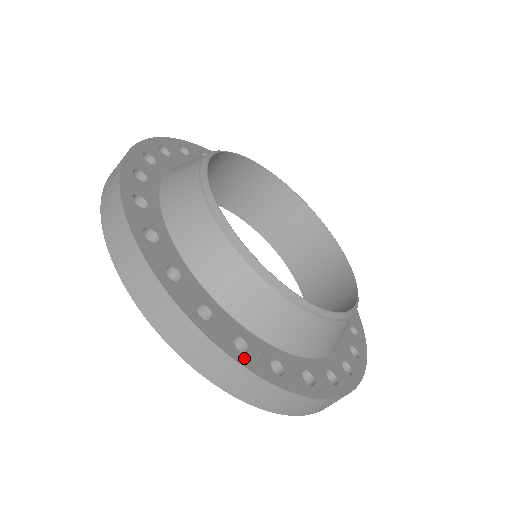
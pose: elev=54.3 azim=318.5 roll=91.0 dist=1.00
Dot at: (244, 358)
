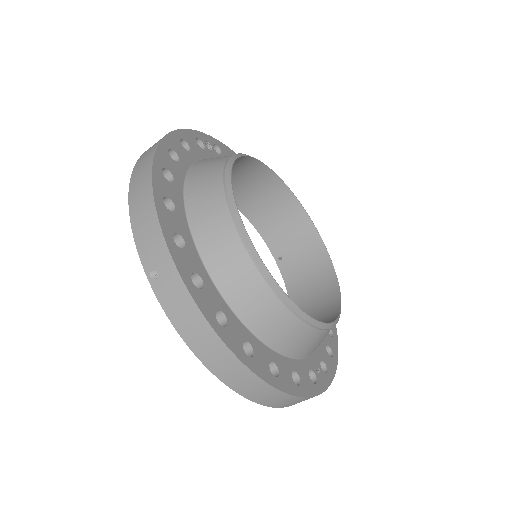
Dot at: (319, 386)
